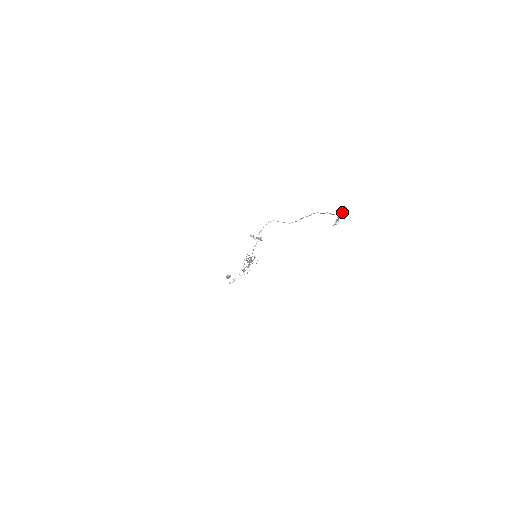
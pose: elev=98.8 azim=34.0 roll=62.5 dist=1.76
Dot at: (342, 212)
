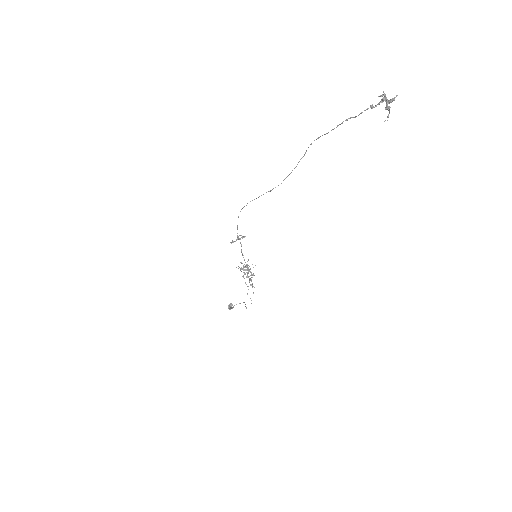
Dot at: (385, 95)
